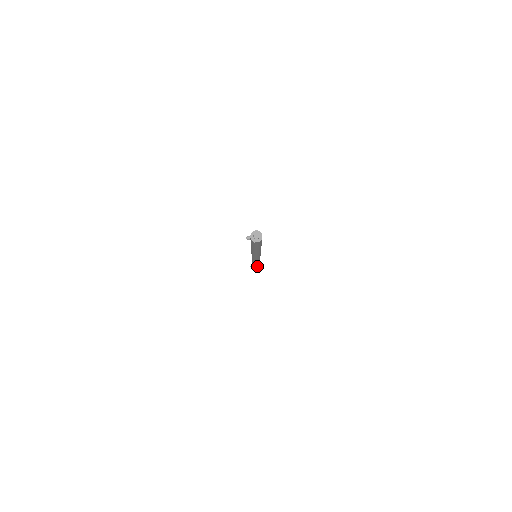
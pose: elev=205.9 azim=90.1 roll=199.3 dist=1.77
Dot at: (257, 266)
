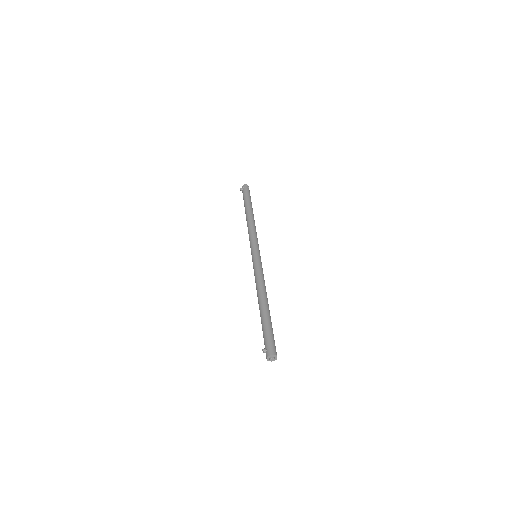
Dot at: occluded
